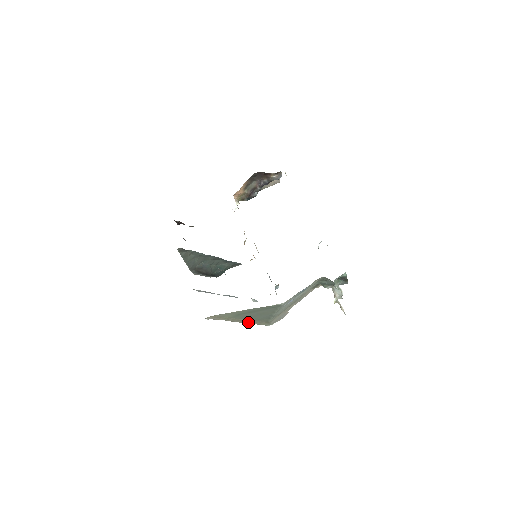
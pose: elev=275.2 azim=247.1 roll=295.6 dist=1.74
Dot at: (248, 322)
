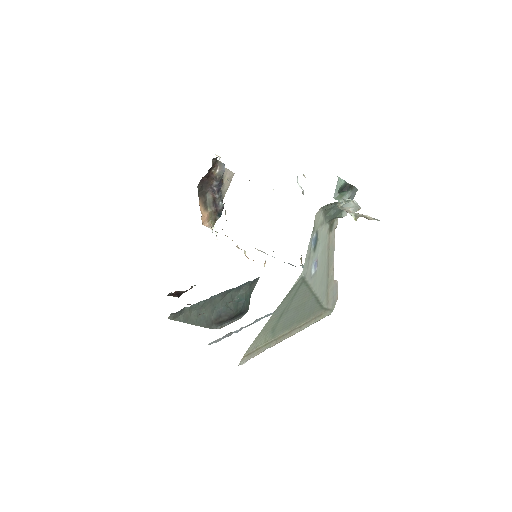
Dot at: (300, 328)
